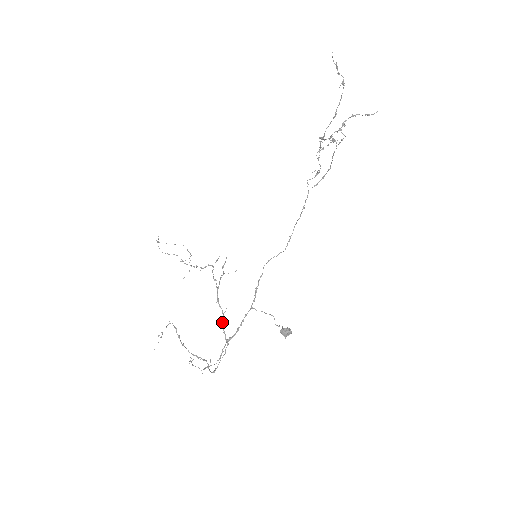
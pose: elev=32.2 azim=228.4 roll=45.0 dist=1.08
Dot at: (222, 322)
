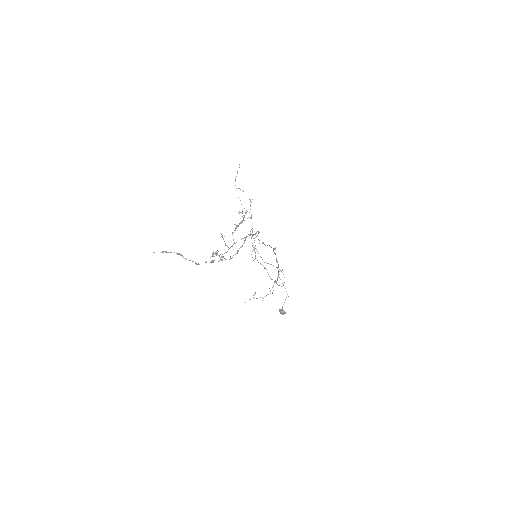
Dot at: (267, 272)
